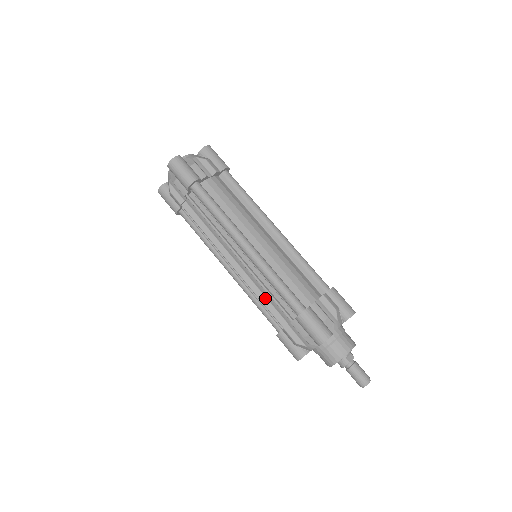
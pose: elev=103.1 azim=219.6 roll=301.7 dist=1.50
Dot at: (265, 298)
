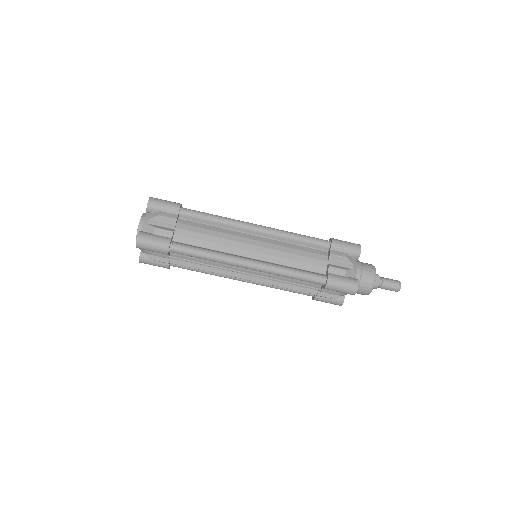
Dot at: (288, 285)
